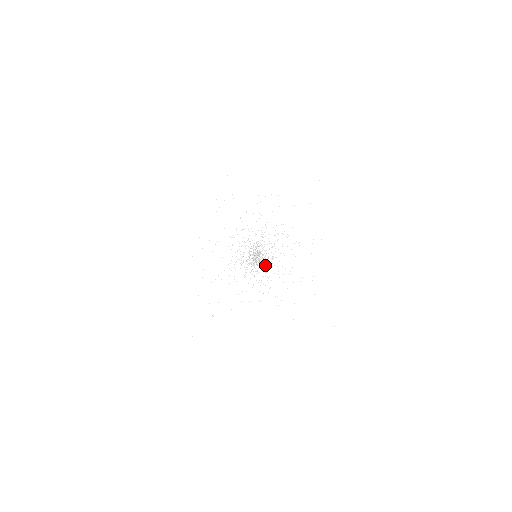
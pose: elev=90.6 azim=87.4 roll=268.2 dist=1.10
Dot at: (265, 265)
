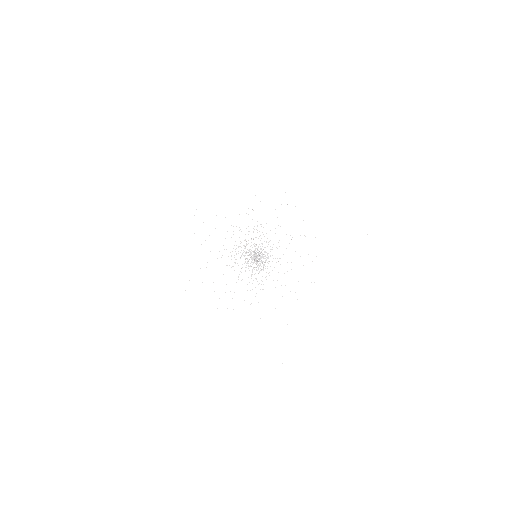
Dot at: occluded
